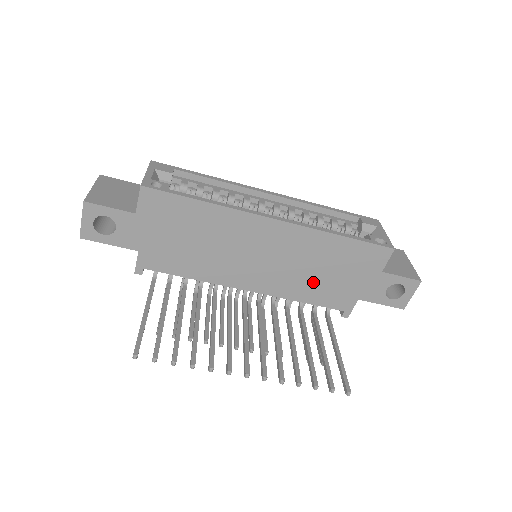
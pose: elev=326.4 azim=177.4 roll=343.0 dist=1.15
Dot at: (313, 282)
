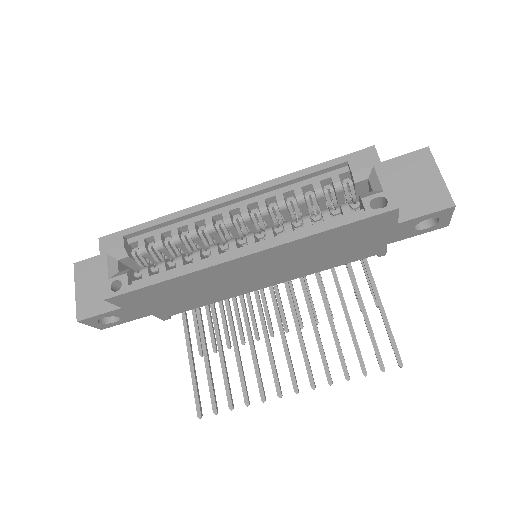
Dot at: (326, 259)
